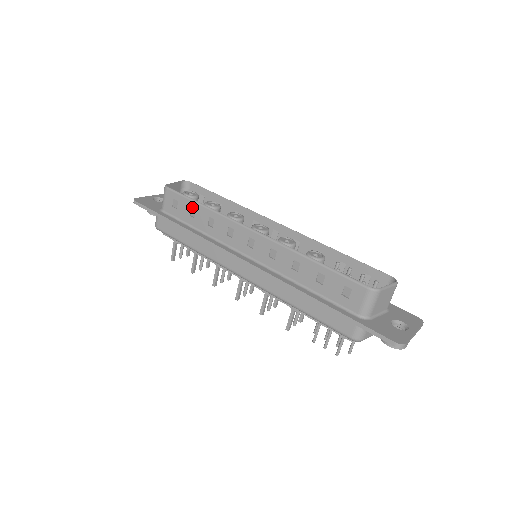
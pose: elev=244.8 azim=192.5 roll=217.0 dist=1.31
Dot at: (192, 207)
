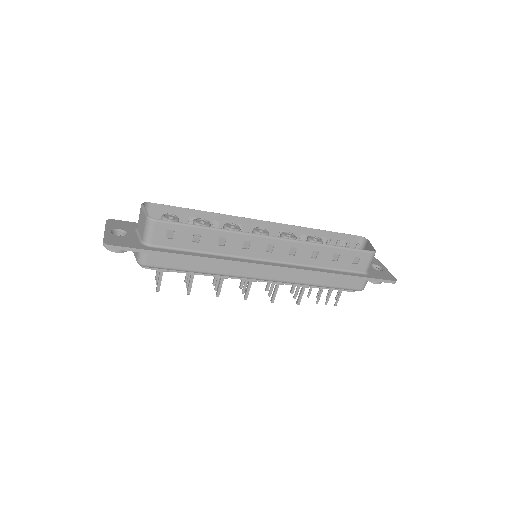
Dot at: (196, 233)
